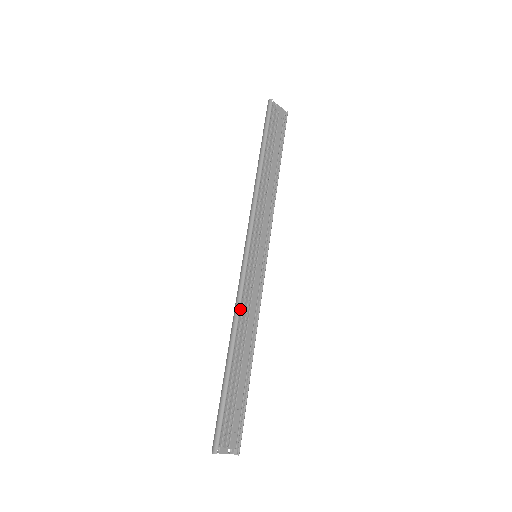
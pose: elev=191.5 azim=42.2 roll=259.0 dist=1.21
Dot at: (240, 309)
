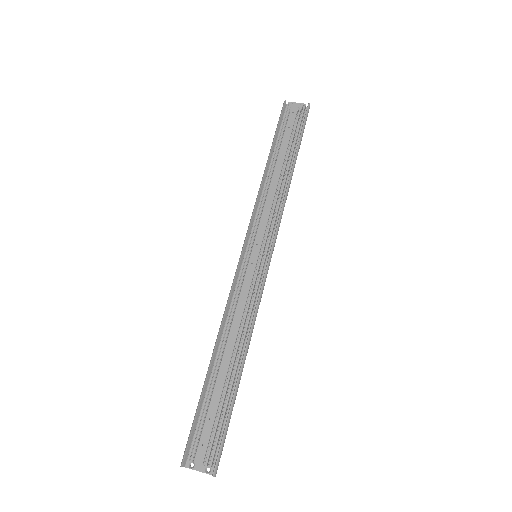
Dot at: (229, 312)
